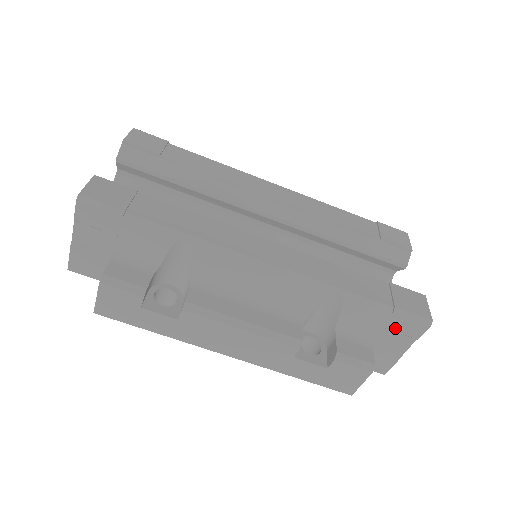
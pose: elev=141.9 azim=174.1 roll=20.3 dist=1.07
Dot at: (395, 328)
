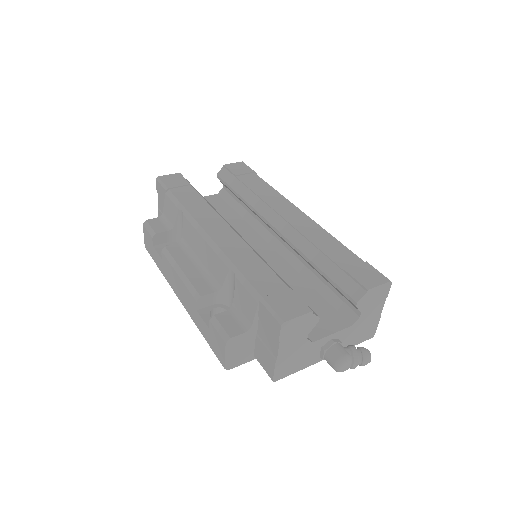
Dot at: (265, 321)
